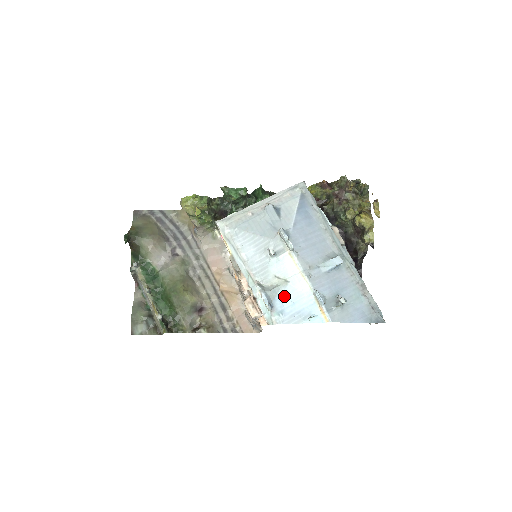
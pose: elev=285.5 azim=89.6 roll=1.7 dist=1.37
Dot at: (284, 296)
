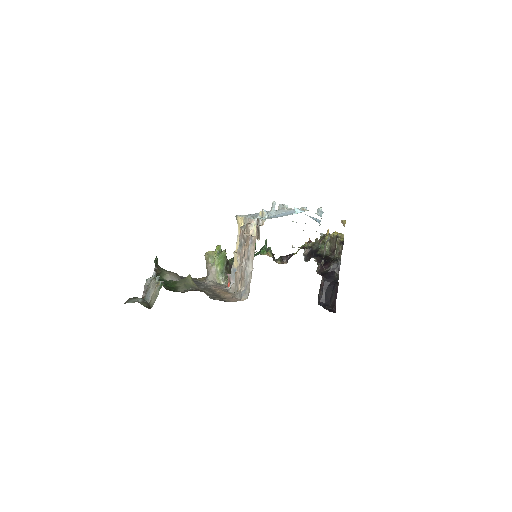
Dot at: (278, 214)
